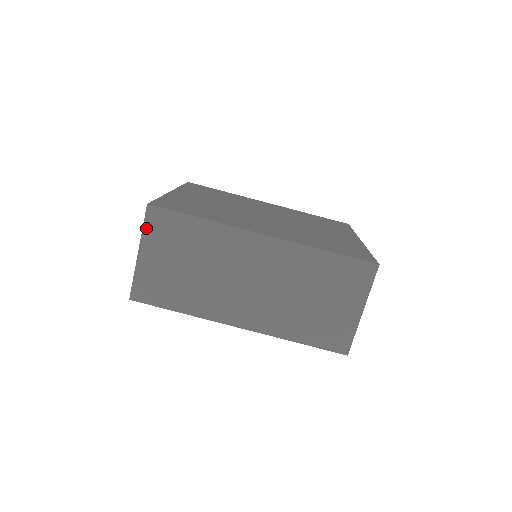
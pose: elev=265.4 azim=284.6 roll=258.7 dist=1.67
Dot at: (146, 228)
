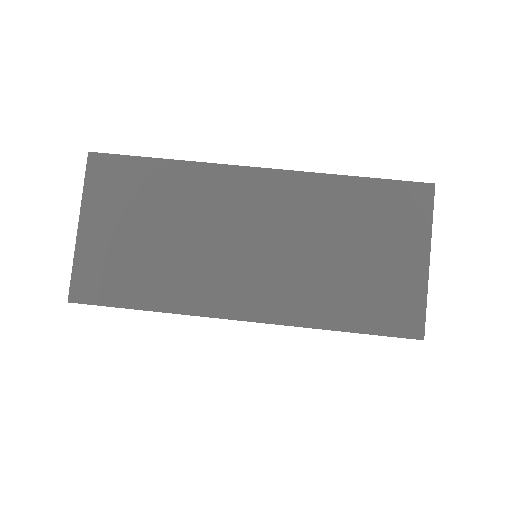
Dot at: (88, 186)
